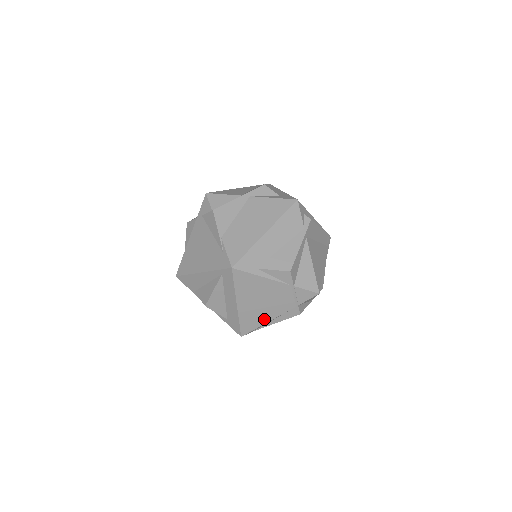
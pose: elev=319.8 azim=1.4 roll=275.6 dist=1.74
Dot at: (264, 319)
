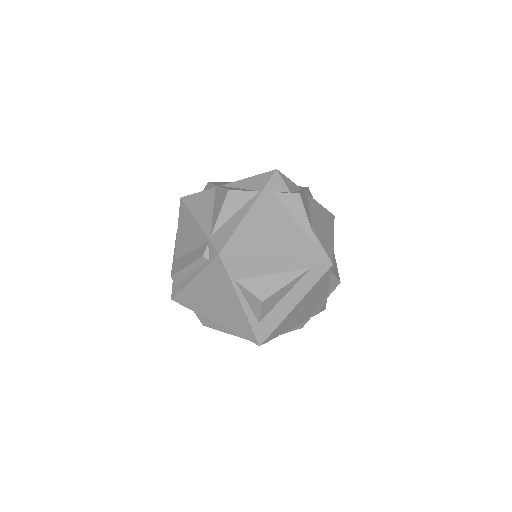
Dot at: (287, 328)
